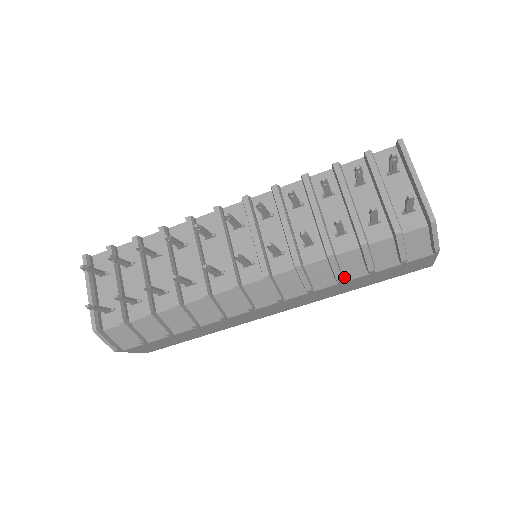
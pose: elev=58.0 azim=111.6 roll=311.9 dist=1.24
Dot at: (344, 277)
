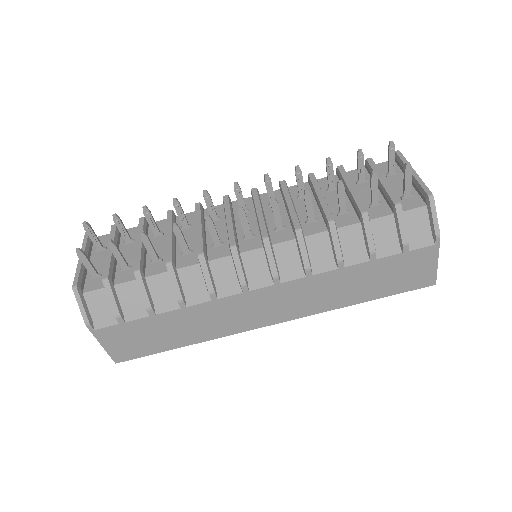
Dot at: (344, 260)
